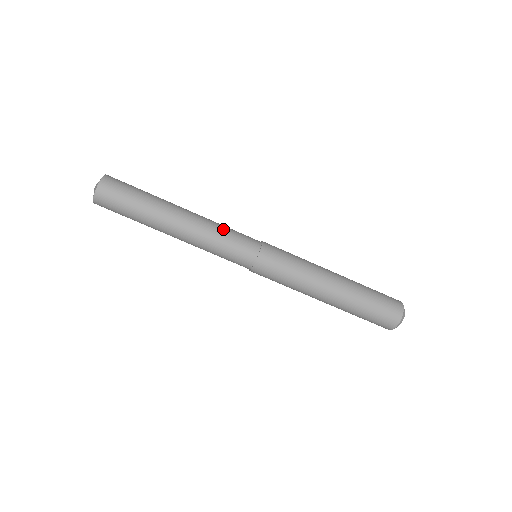
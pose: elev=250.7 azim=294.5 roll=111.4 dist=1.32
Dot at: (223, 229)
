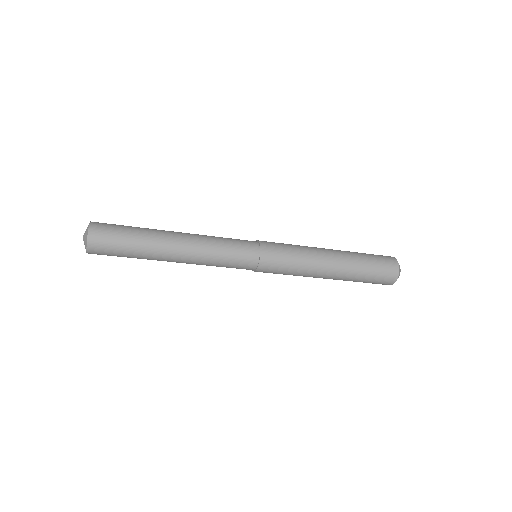
Dot at: (220, 252)
